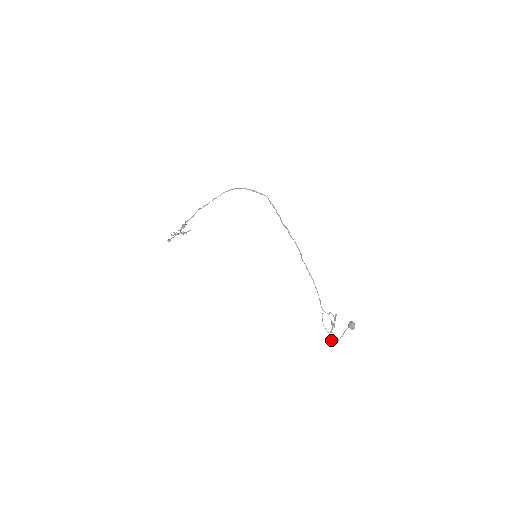
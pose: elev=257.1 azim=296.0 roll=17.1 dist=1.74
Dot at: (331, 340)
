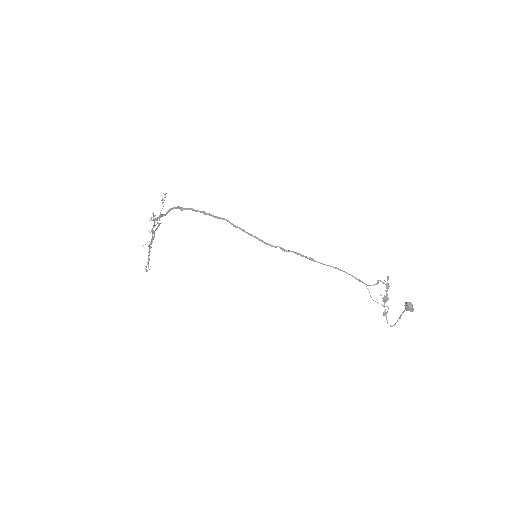
Dot at: occluded
